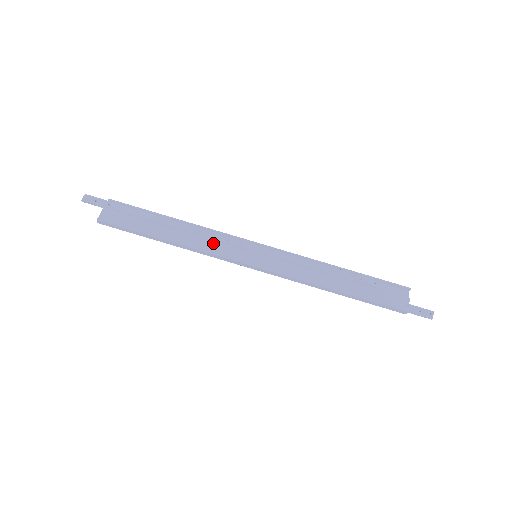
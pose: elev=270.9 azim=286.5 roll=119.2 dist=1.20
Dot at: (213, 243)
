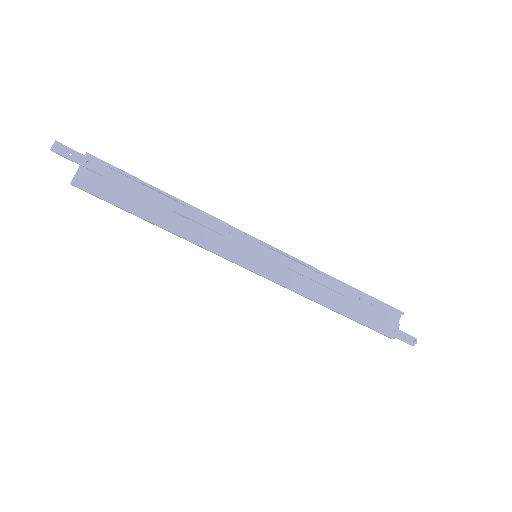
Dot at: (211, 235)
